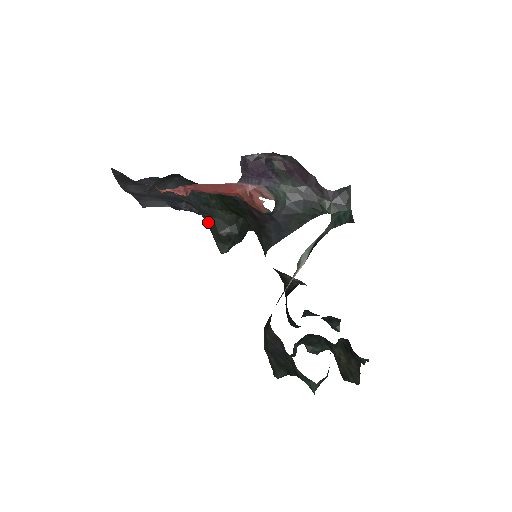
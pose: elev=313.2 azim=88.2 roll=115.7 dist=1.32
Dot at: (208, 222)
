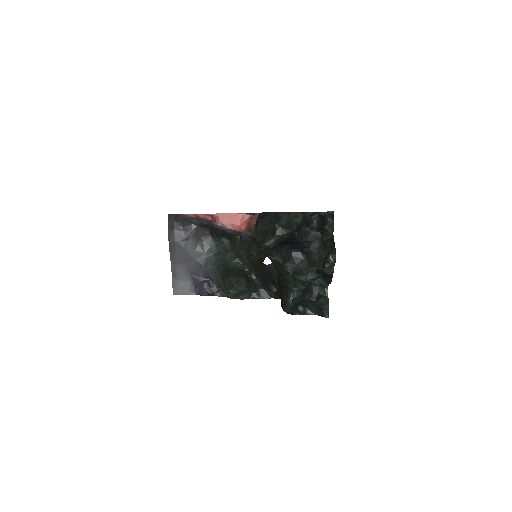
Dot at: (223, 275)
